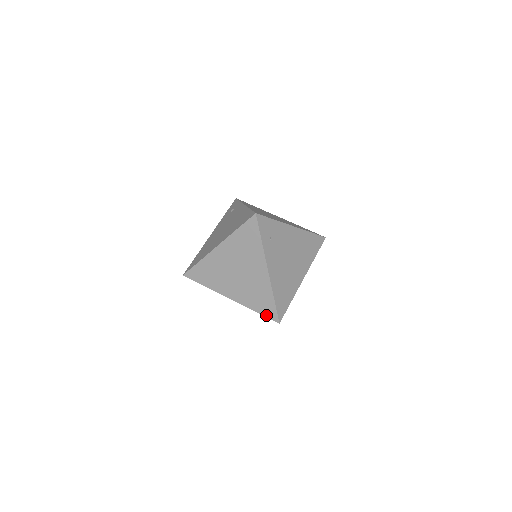
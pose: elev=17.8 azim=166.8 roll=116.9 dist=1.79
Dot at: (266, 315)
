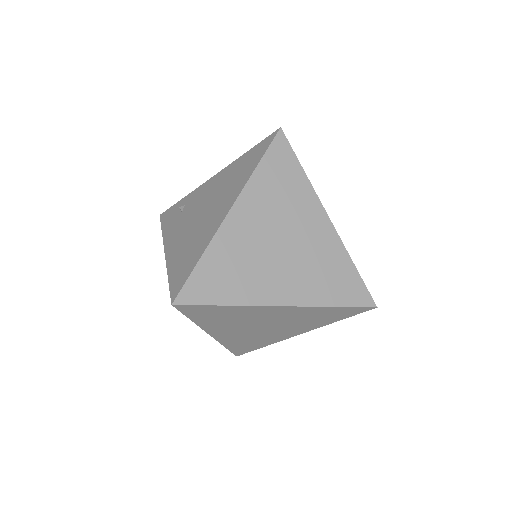
Dot at: (352, 303)
